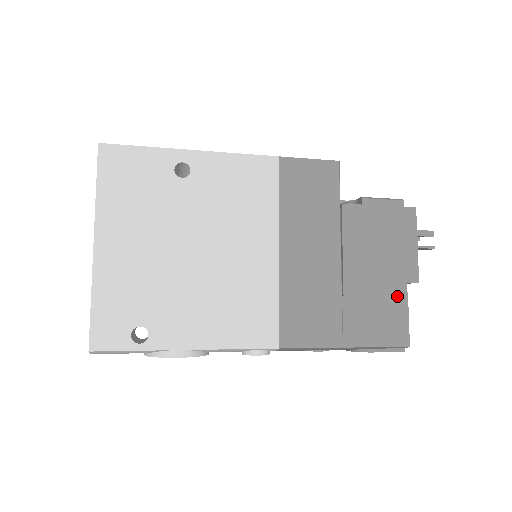
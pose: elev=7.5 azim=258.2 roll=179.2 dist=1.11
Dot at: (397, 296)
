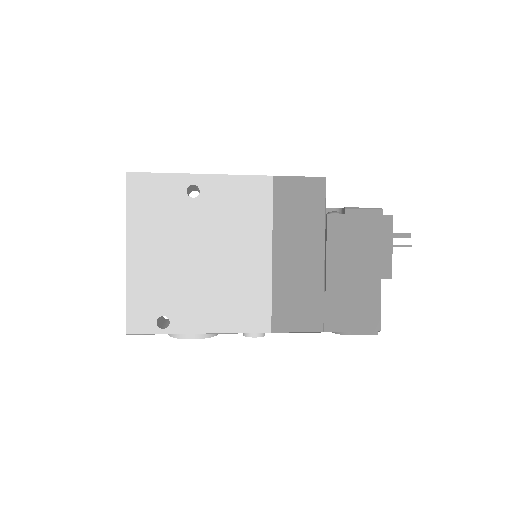
Dot at: (372, 291)
